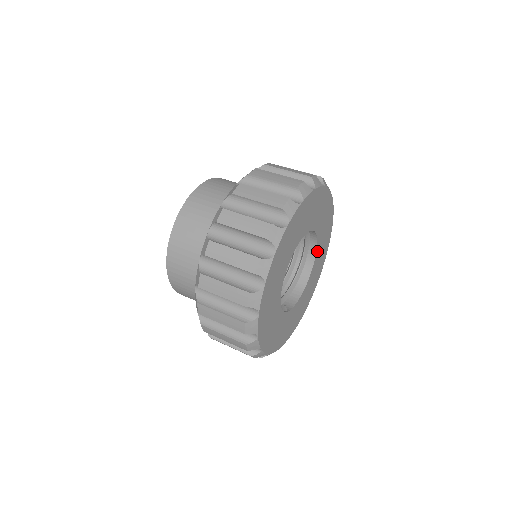
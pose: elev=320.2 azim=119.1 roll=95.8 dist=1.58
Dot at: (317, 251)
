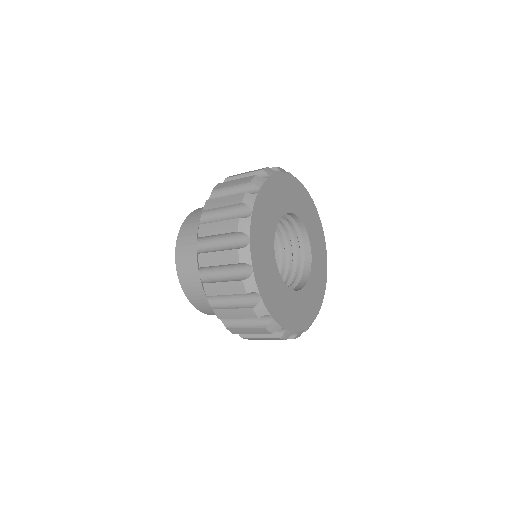
Dot at: (312, 254)
